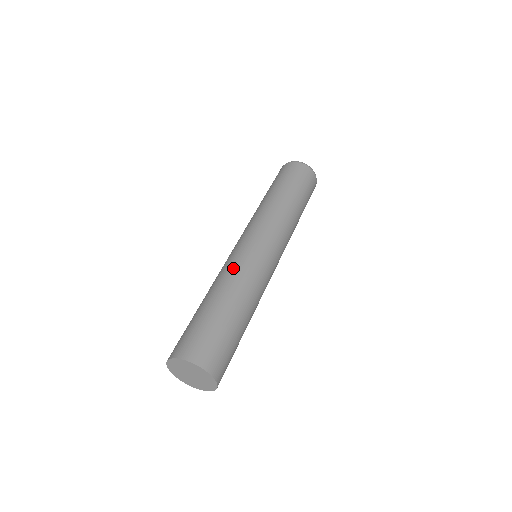
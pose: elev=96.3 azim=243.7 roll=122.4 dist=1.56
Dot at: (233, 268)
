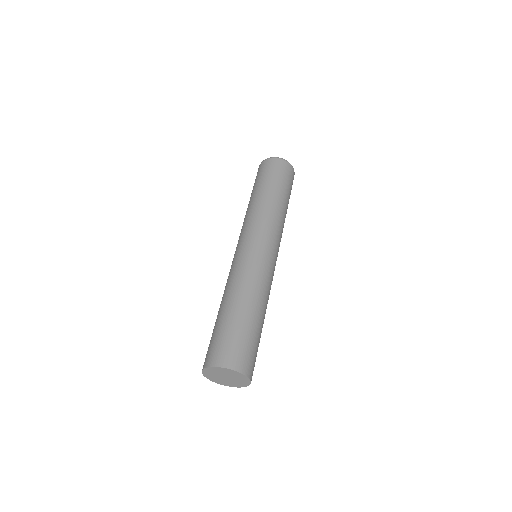
Dot at: (236, 274)
